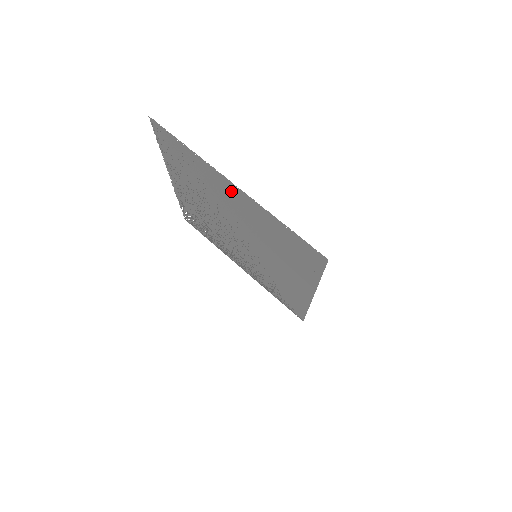
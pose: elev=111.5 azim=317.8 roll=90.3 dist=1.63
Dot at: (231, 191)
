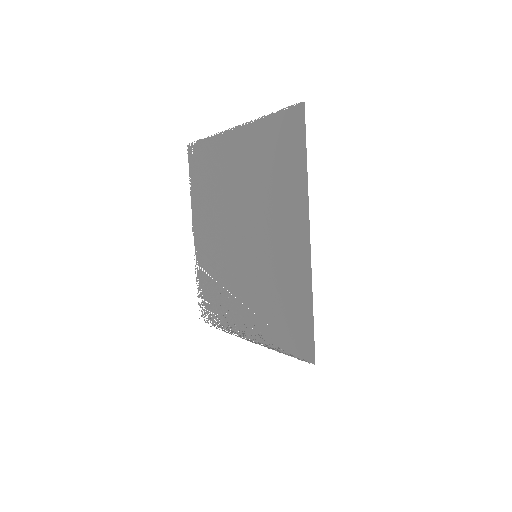
Dot at: (233, 146)
